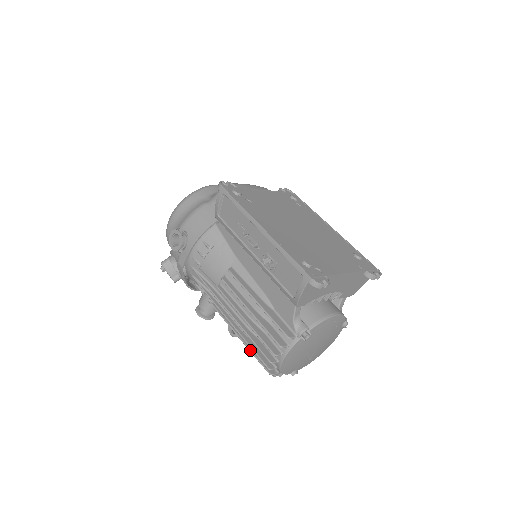
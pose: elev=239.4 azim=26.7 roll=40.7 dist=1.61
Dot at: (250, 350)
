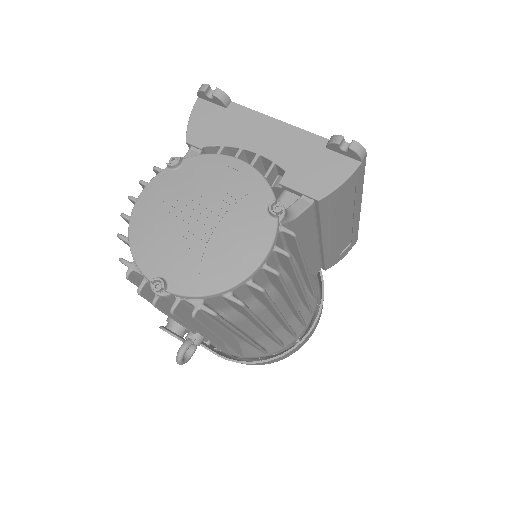
Dot at: occluded
